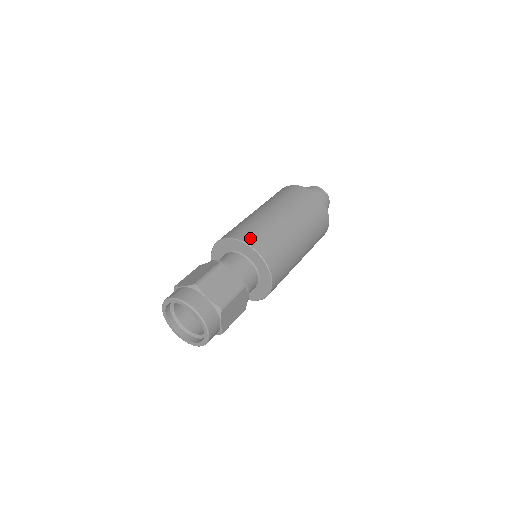
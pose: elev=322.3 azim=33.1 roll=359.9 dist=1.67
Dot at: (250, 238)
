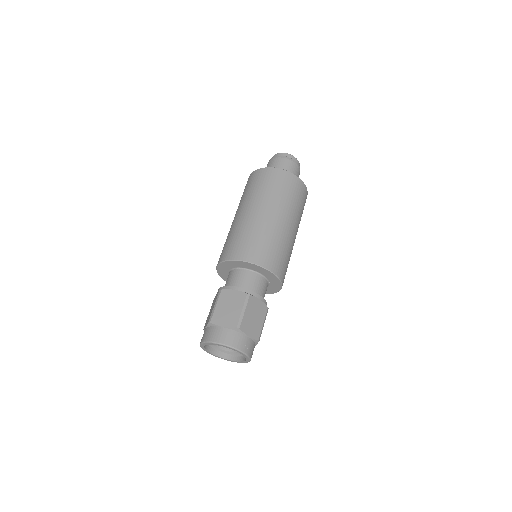
Dot at: (266, 260)
